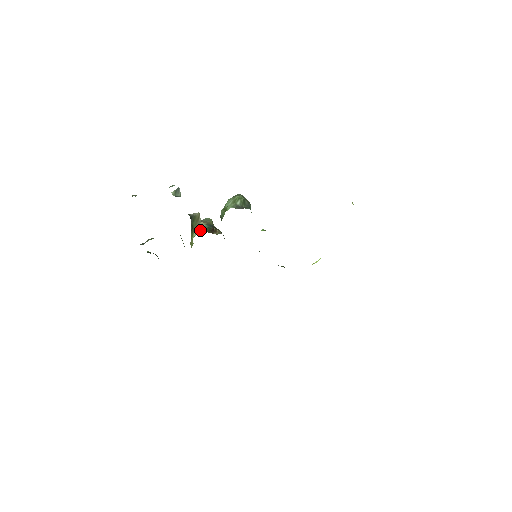
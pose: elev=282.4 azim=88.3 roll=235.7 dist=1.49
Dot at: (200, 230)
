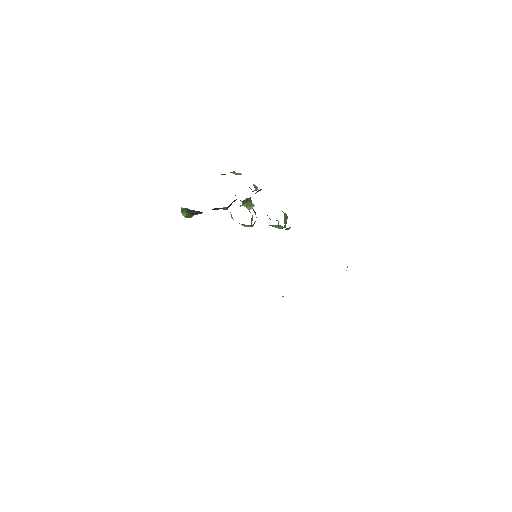
Dot at: occluded
